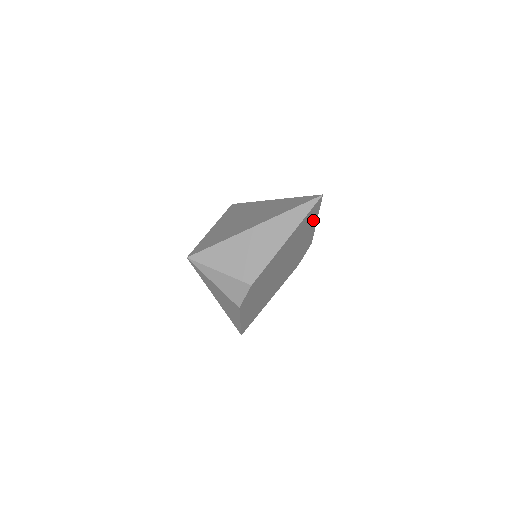
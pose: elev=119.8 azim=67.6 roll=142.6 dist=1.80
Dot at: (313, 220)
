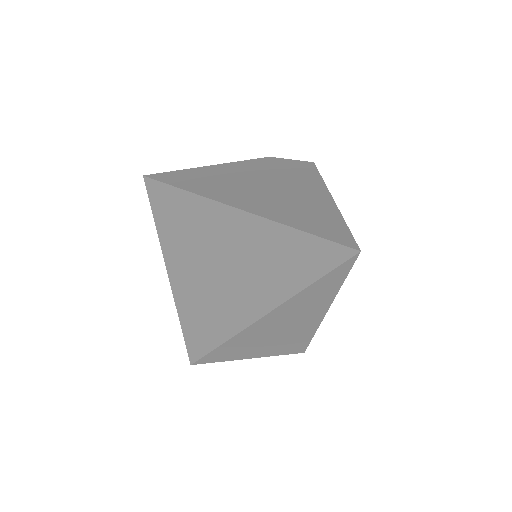
Dot at: occluded
